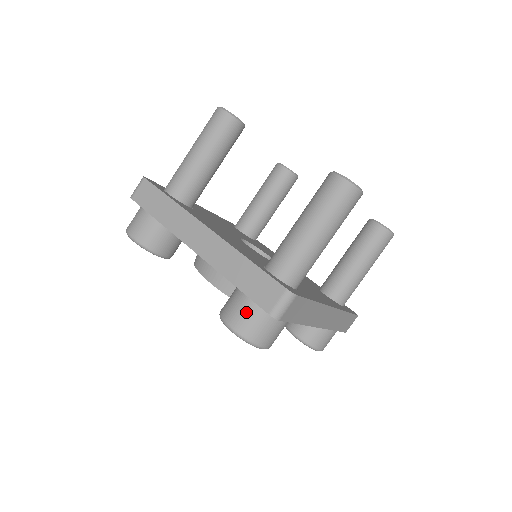
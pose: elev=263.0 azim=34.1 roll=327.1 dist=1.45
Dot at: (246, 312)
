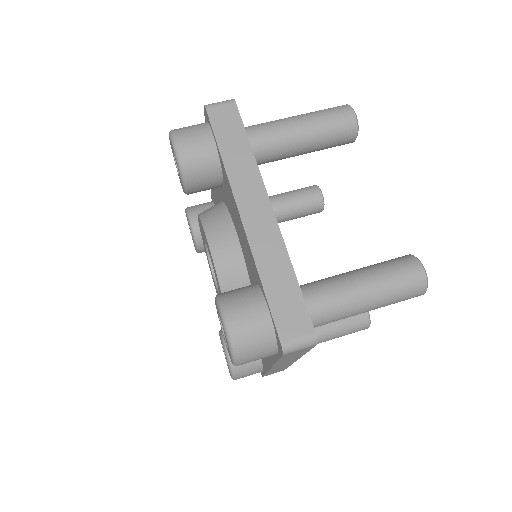
Dot at: occluded
